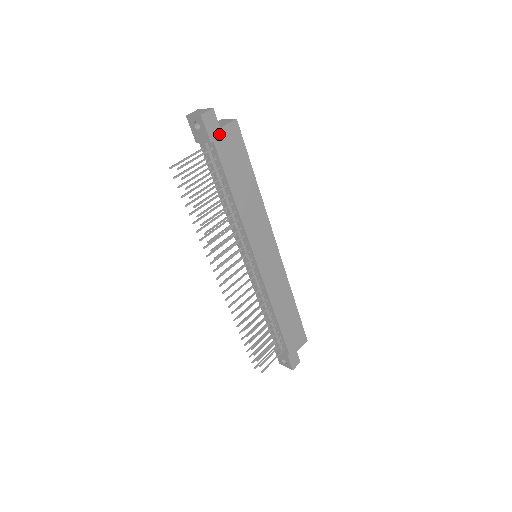
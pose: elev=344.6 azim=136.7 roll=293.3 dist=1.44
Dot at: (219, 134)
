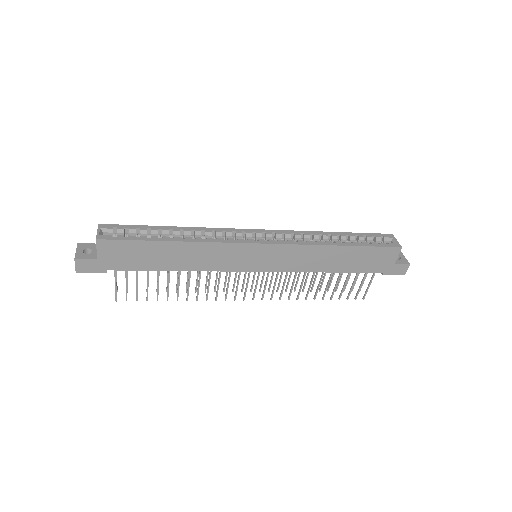
Dot at: (103, 262)
